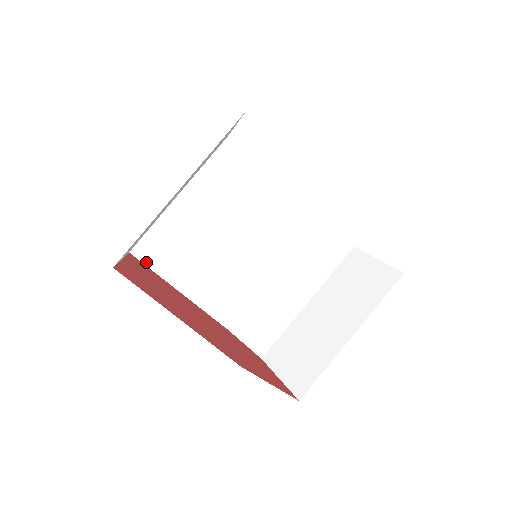
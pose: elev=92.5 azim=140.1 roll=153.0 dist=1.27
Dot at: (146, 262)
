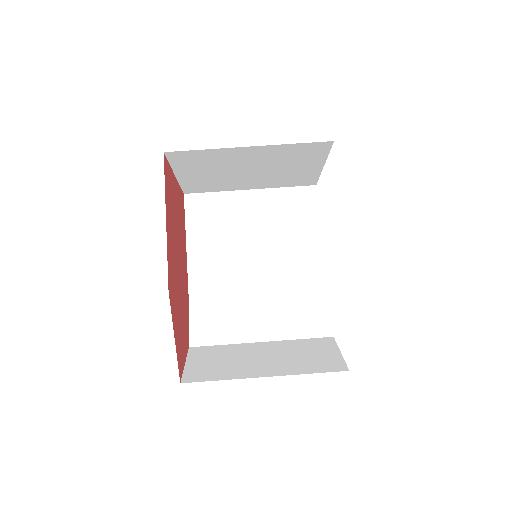
Dot at: (187, 209)
